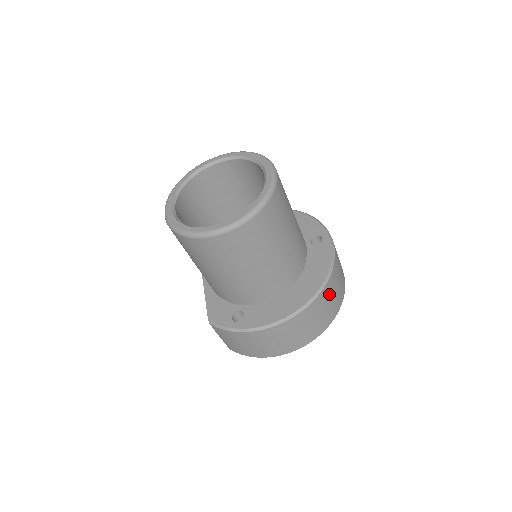
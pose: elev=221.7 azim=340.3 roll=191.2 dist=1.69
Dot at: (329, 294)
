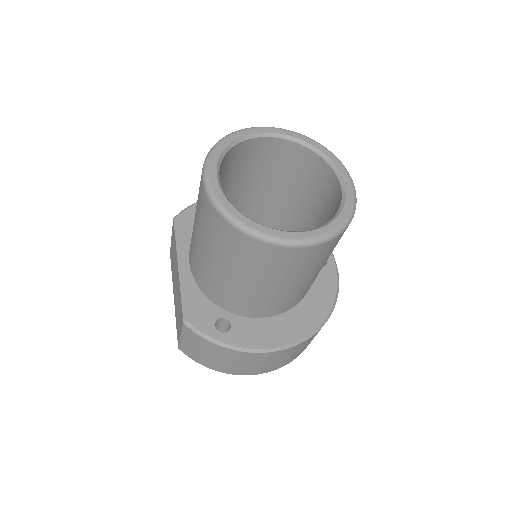
Dot at: occluded
